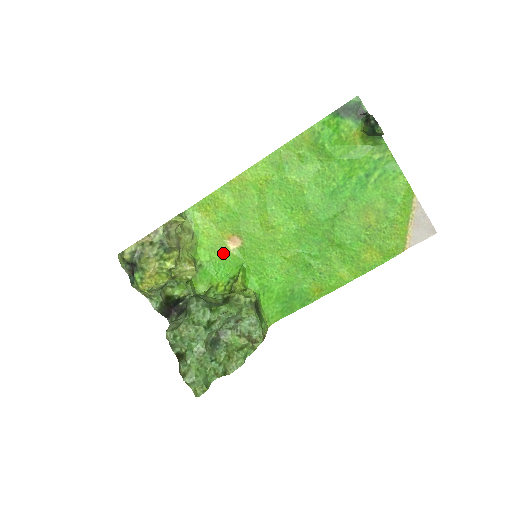
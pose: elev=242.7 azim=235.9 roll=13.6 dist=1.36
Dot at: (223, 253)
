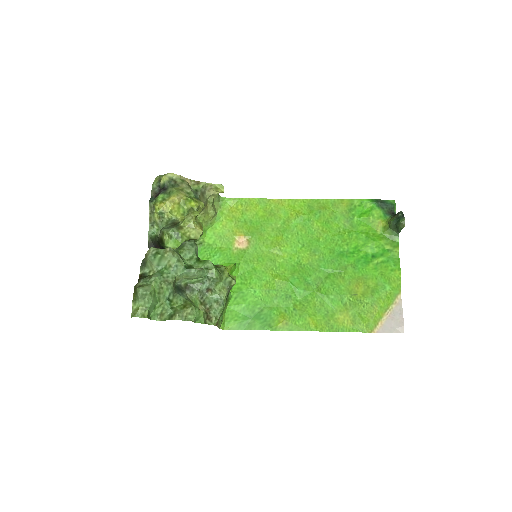
Dot at: (226, 245)
